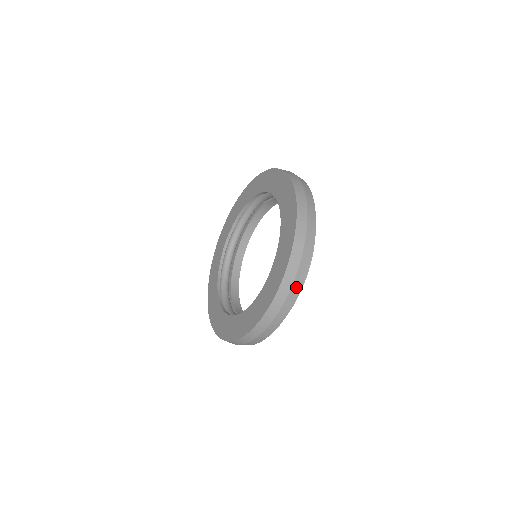
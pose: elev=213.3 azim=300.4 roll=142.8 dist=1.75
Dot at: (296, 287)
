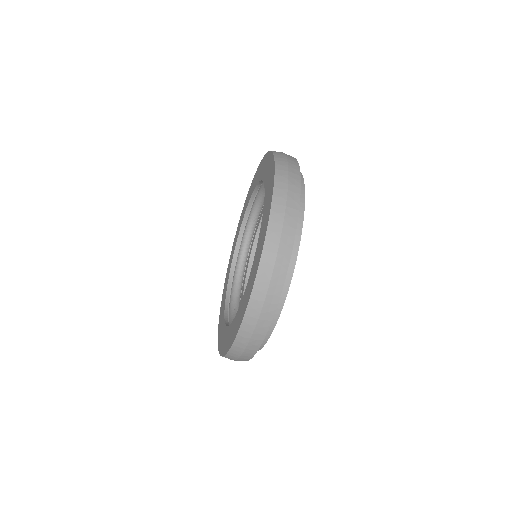
Dot at: (289, 228)
